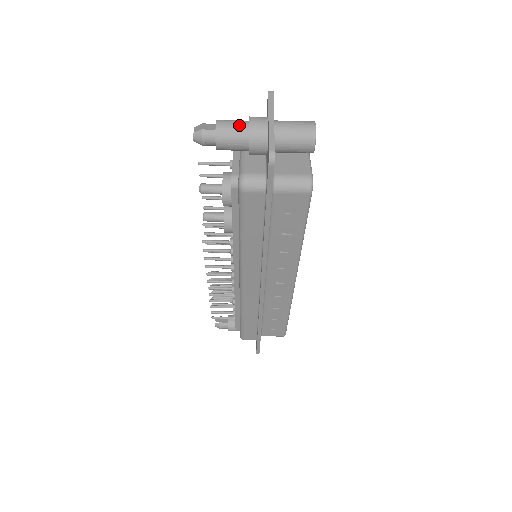
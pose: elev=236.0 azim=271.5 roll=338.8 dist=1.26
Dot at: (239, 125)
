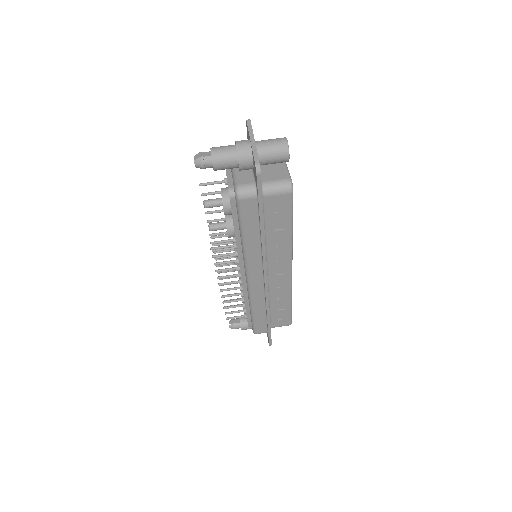
Dot at: (229, 149)
